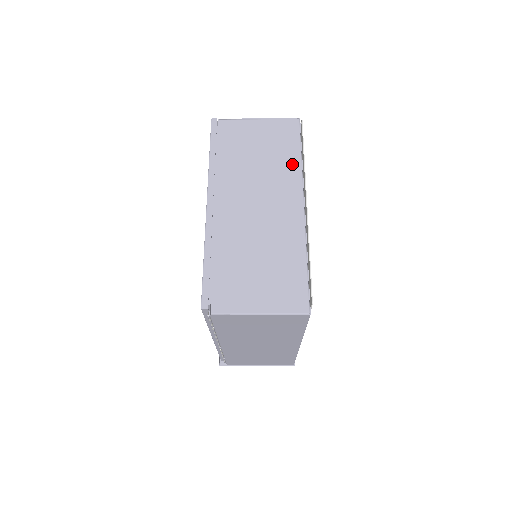
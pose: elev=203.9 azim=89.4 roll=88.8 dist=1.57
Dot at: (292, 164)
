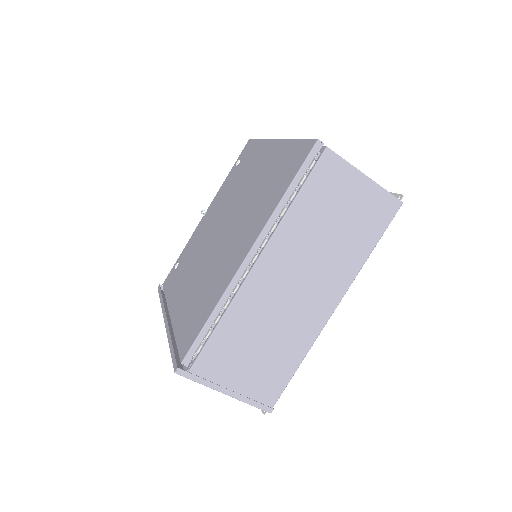
Dot at: occluded
